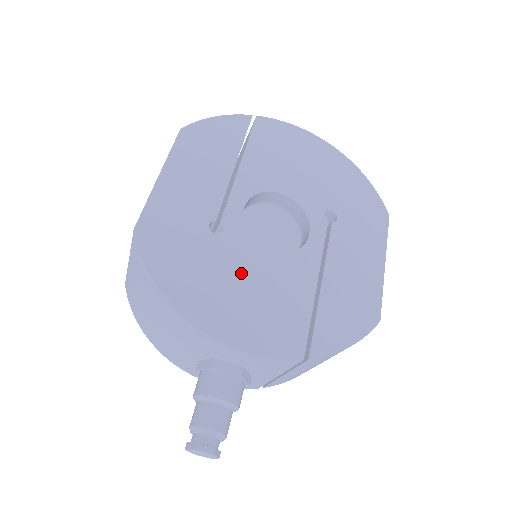
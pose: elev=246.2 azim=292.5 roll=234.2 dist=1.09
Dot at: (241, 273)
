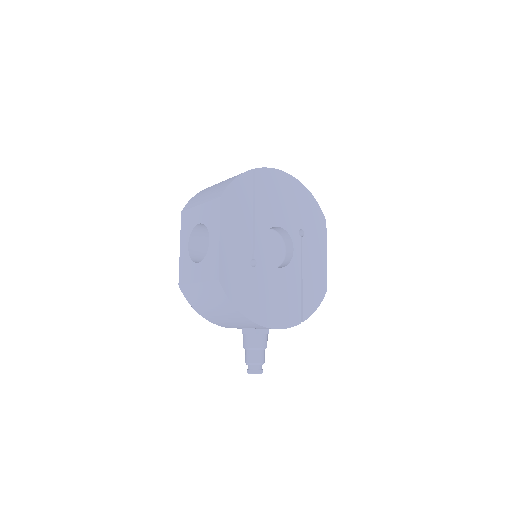
Dot at: (269, 287)
